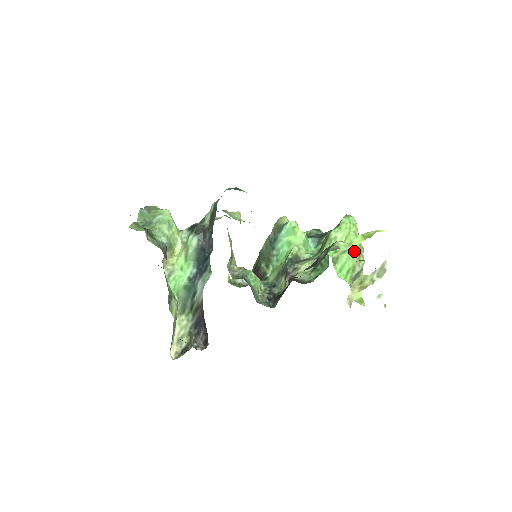
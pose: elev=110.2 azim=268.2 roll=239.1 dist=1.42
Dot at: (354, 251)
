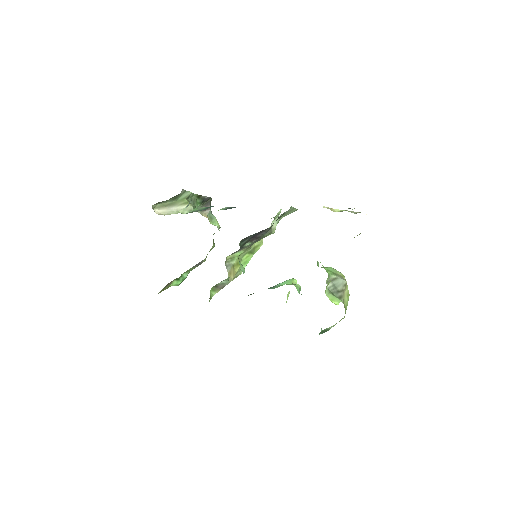
Dot at: (339, 272)
